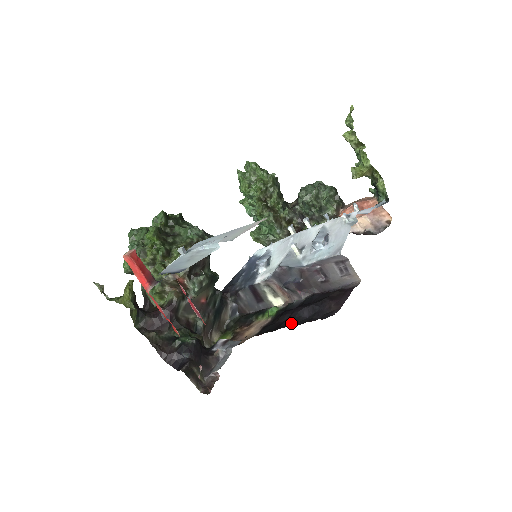
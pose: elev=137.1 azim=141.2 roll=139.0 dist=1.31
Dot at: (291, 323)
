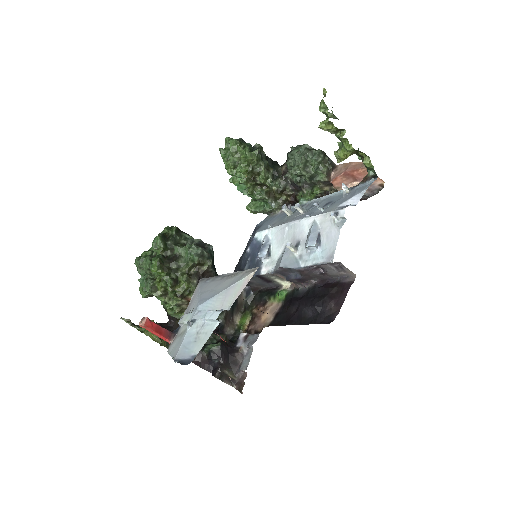
Dot at: (299, 319)
